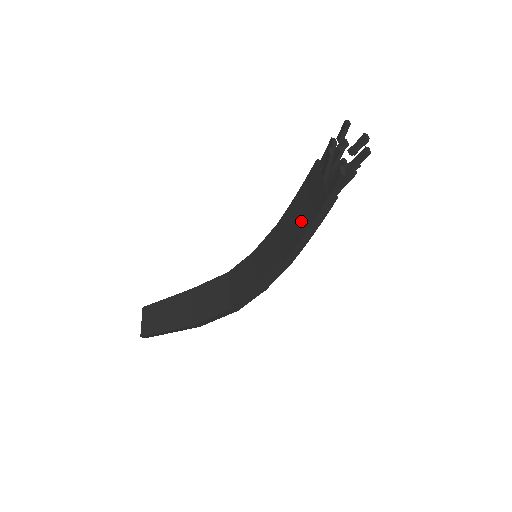
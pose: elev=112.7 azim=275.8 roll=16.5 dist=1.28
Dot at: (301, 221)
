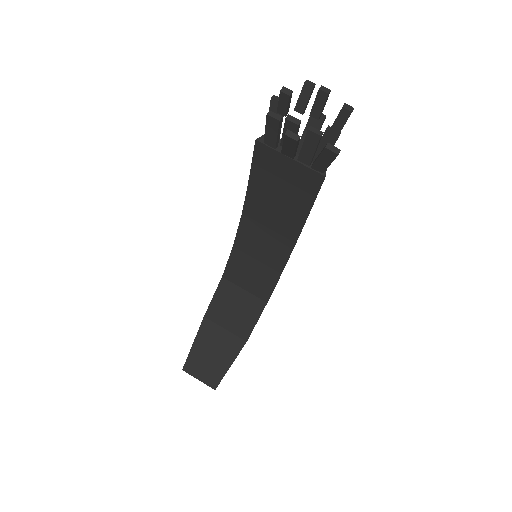
Dot at: (289, 204)
